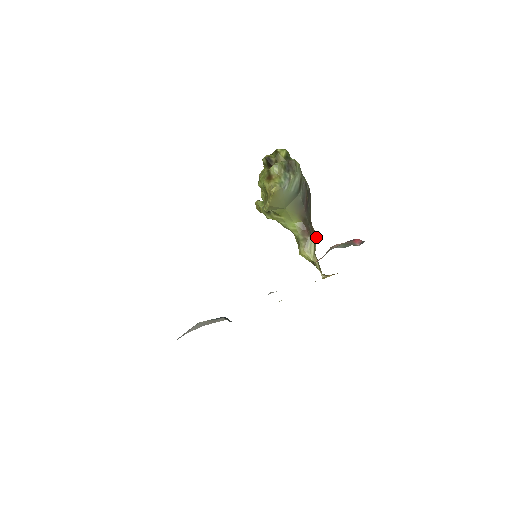
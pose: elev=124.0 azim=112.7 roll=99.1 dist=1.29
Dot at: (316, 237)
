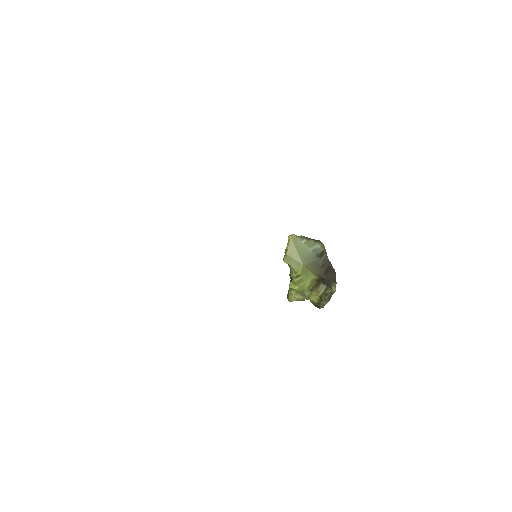
Dot at: (331, 290)
